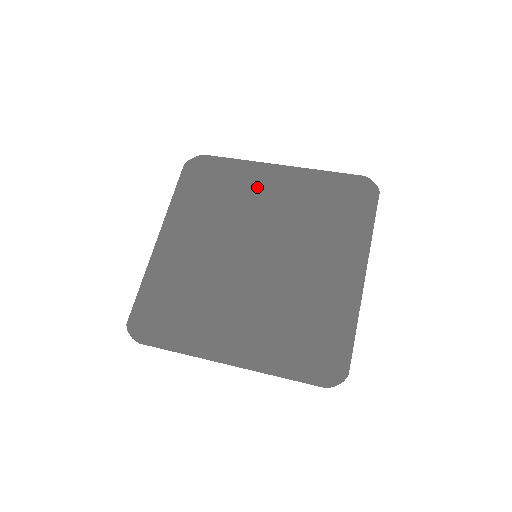
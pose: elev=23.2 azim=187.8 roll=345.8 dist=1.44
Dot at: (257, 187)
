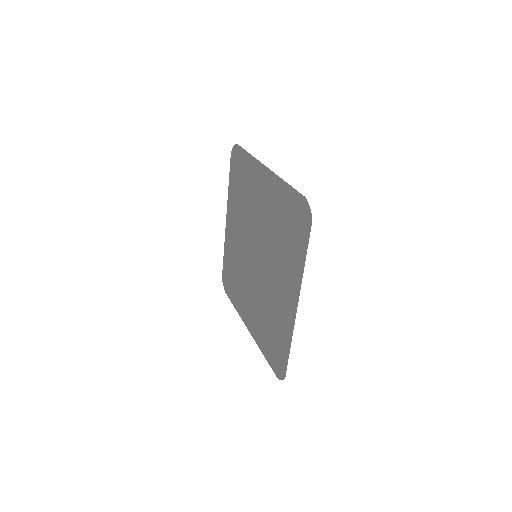
Dot at: (256, 188)
